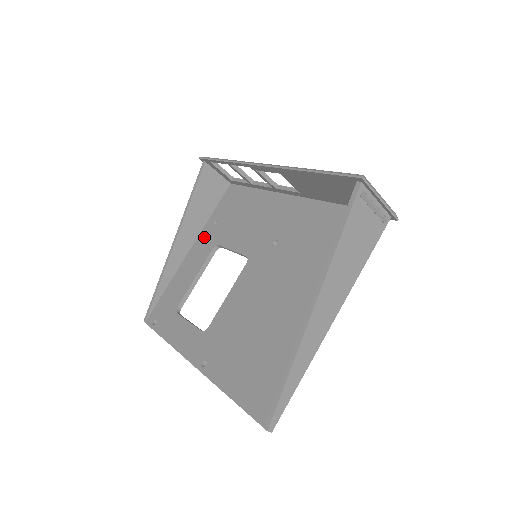
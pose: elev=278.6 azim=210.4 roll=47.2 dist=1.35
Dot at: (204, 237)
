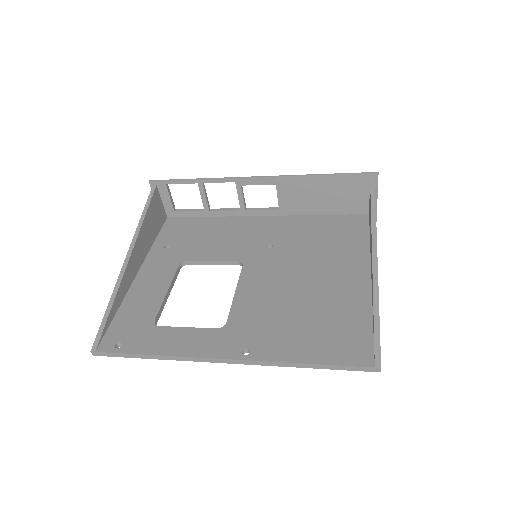
Dot at: (156, 259)
